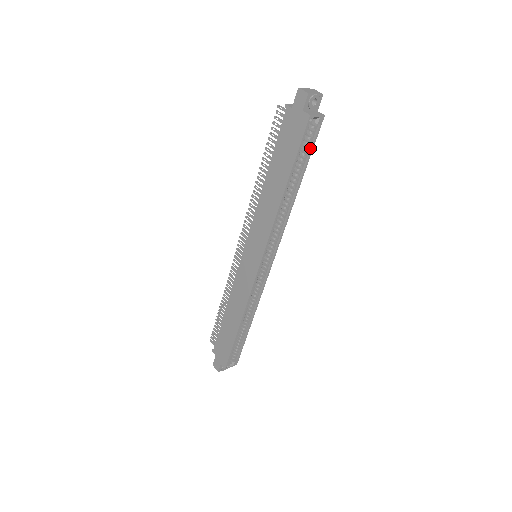
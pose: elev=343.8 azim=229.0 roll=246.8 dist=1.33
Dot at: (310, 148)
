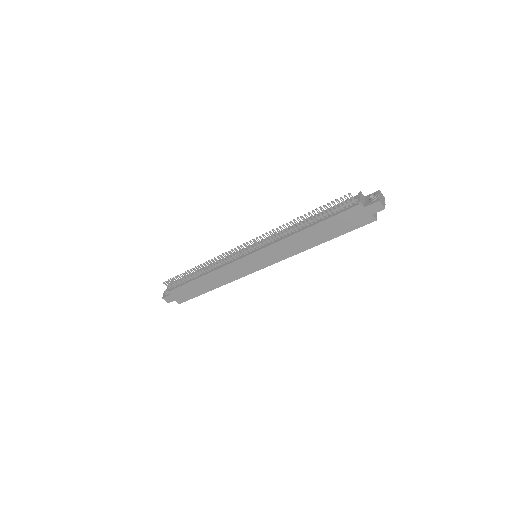
Dot at: occluded
